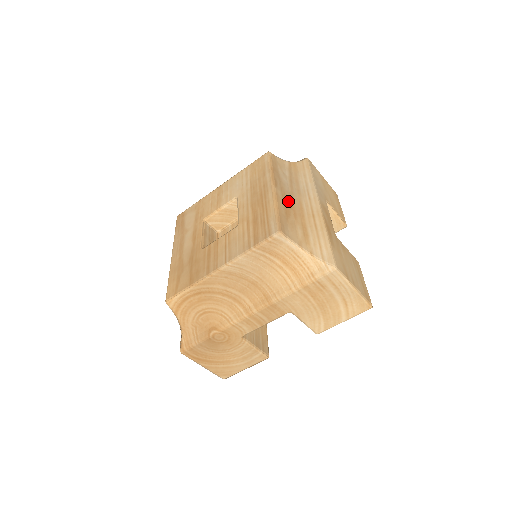
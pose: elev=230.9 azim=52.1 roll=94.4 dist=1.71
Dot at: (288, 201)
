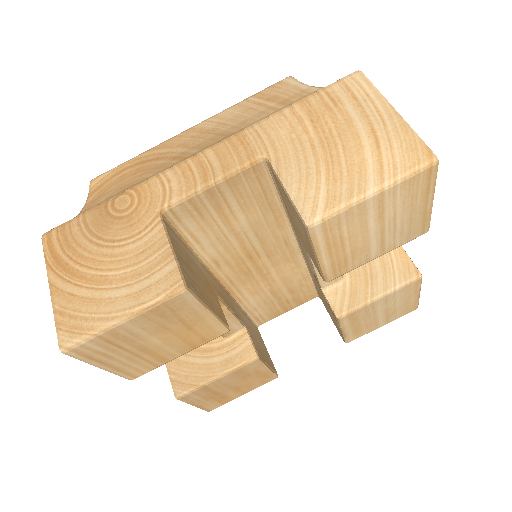
Dot at: occluded
